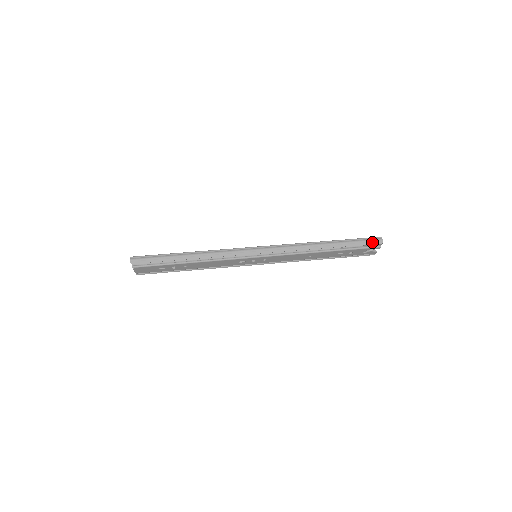
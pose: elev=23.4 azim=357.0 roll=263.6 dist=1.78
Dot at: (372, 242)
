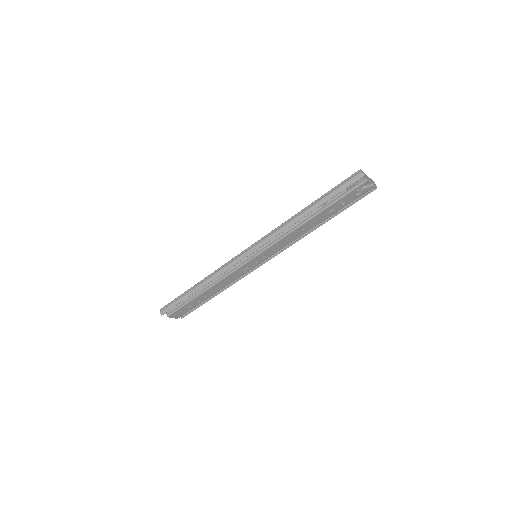
Dot at: (351, 182)
